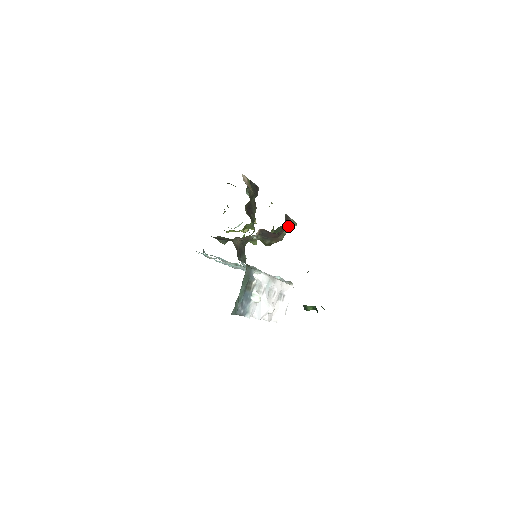
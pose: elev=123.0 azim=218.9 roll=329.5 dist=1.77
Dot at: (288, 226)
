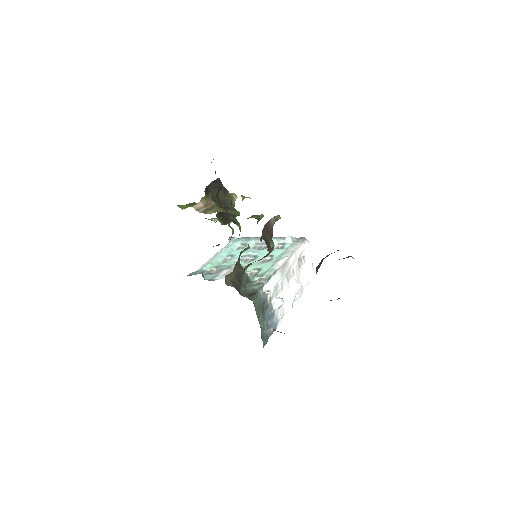
Dot at: (272, 229)
